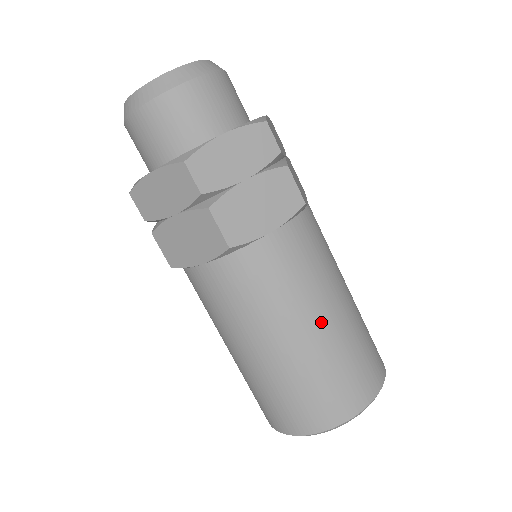
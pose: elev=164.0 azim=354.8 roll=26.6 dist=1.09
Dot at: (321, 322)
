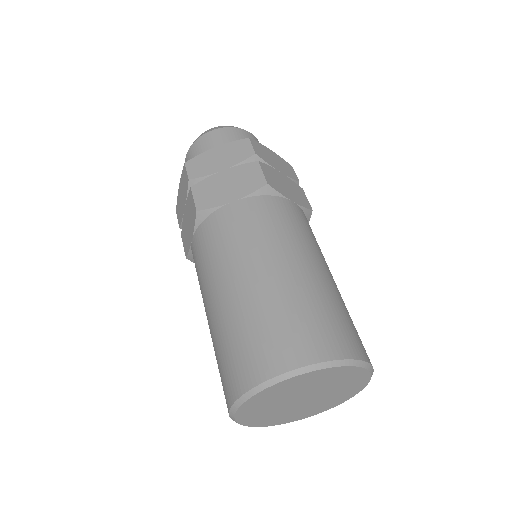
Dot at: (324, 270)
